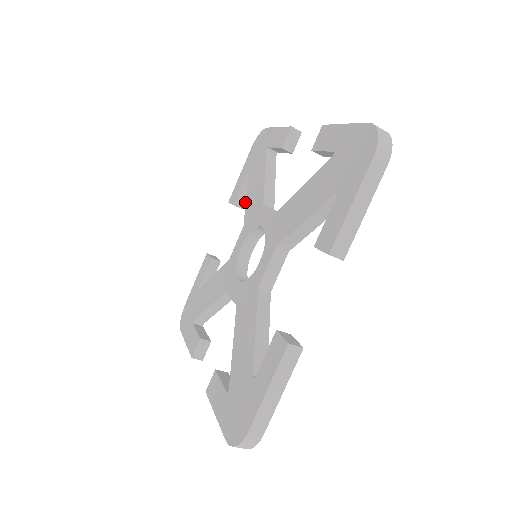
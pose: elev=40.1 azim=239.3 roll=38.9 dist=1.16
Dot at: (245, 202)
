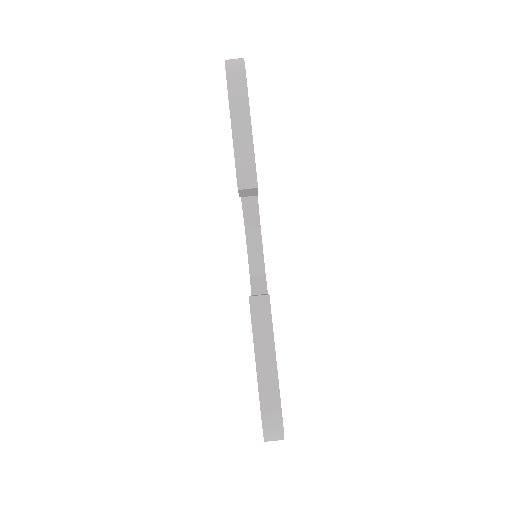
Dot at: occluded
